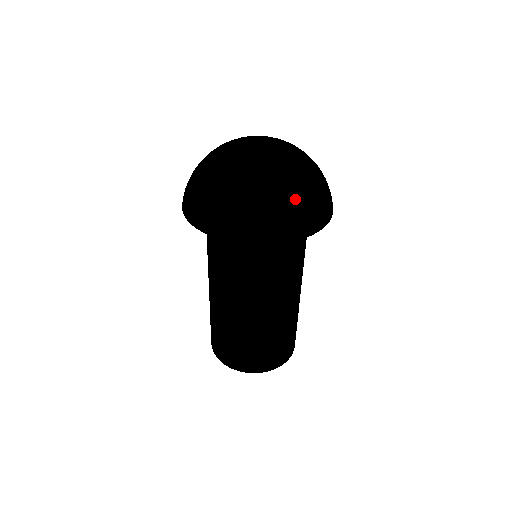
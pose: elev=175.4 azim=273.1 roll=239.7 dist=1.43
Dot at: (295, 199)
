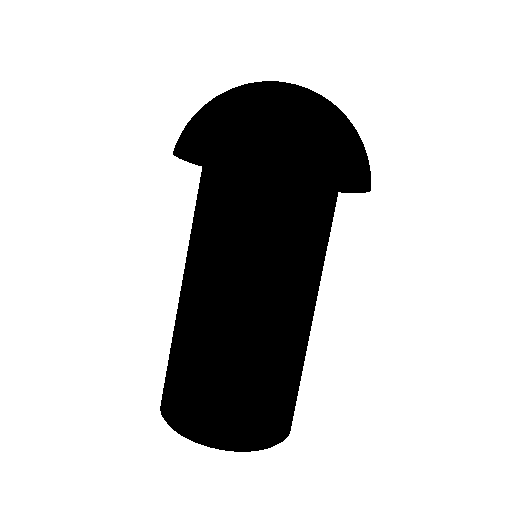
Dot at: occluded
